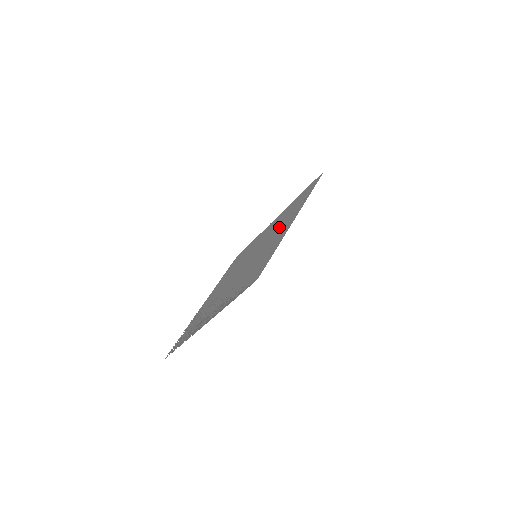
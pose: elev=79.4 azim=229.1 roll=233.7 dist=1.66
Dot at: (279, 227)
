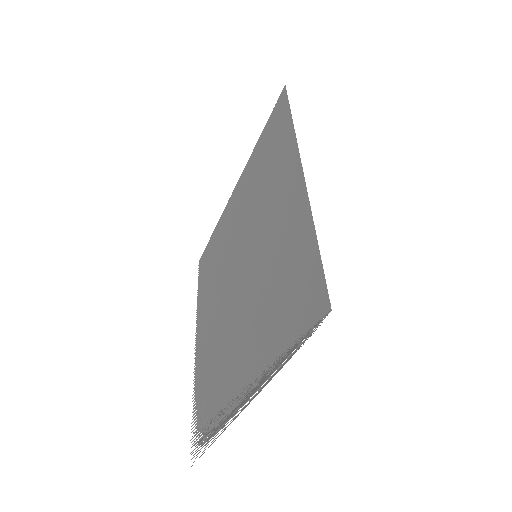
Dot at: (267, 196)
